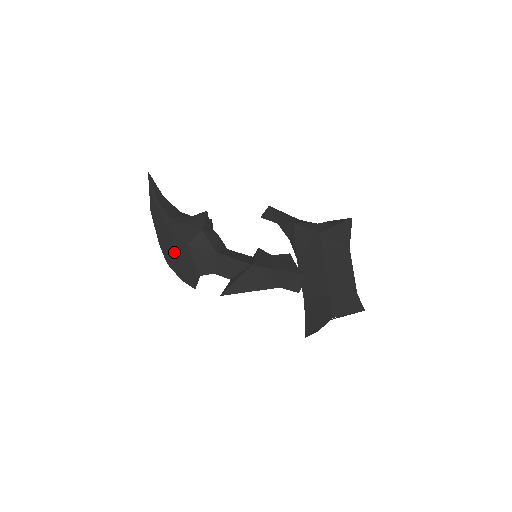
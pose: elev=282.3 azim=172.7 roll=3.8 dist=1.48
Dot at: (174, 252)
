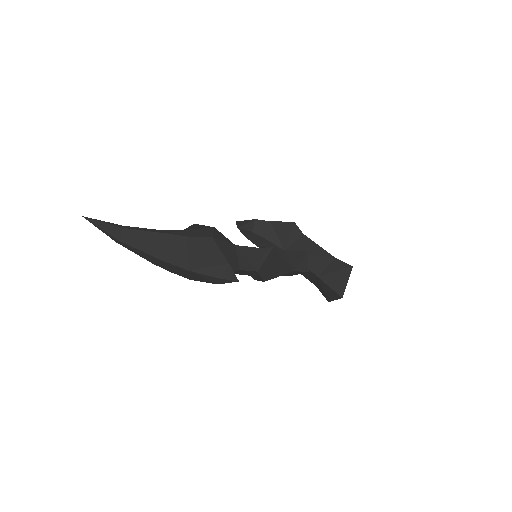
Dot at: (196, 253)
